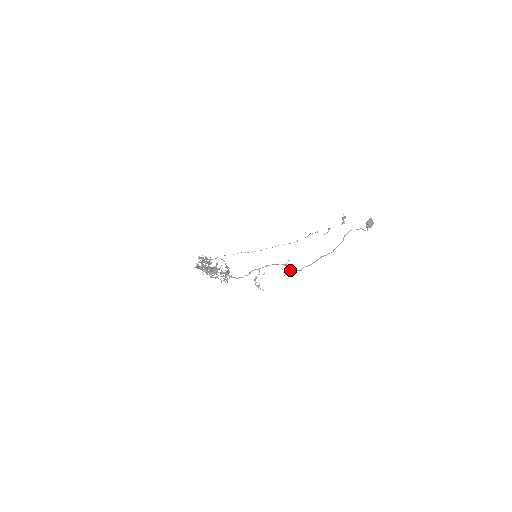
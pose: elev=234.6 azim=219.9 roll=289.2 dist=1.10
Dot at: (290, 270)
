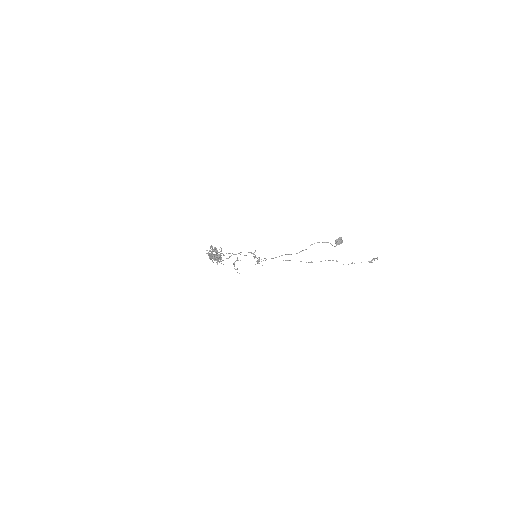
Dot at: (261, 261)
